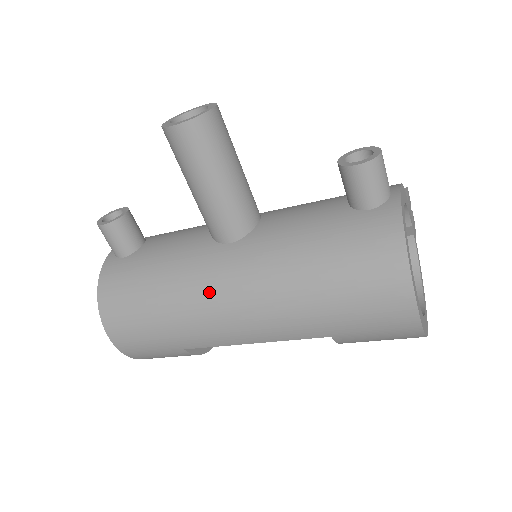
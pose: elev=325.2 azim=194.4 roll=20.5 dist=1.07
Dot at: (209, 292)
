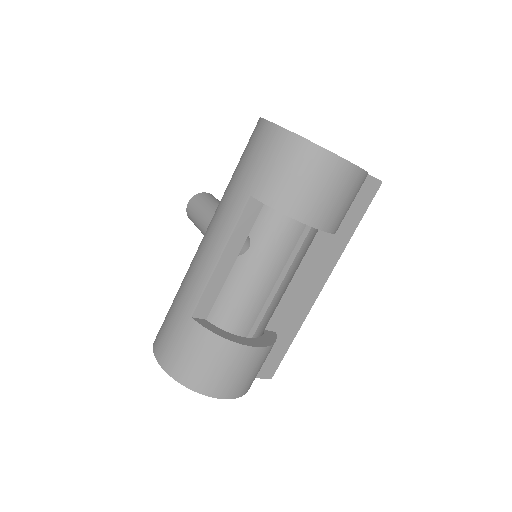
Dot at: occluded
